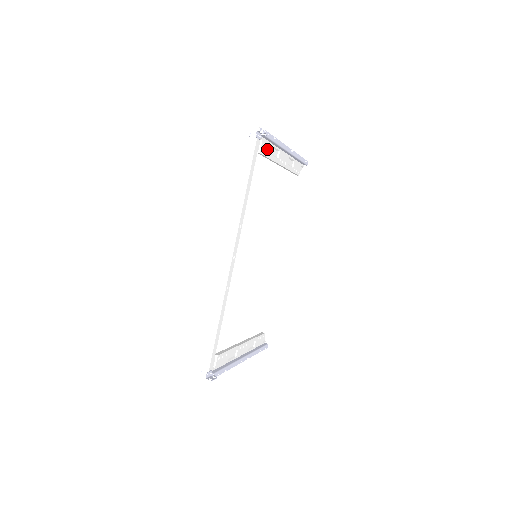
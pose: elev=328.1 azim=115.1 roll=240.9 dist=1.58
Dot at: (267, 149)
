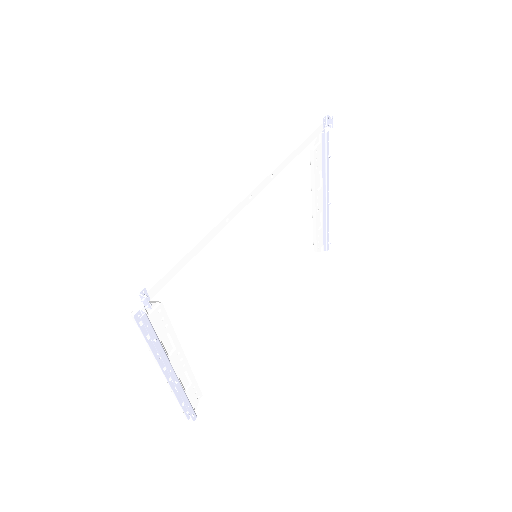
Dot at: (318, 161)
